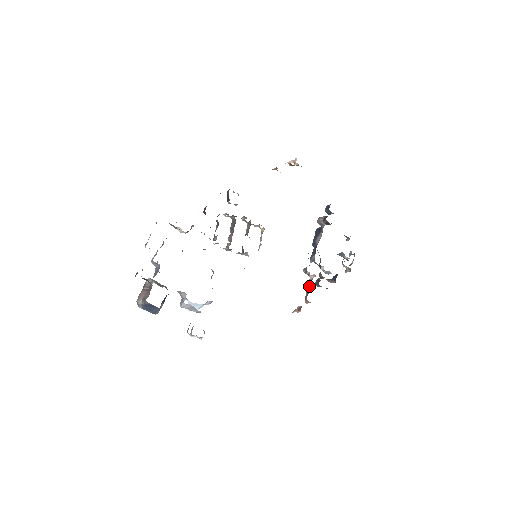
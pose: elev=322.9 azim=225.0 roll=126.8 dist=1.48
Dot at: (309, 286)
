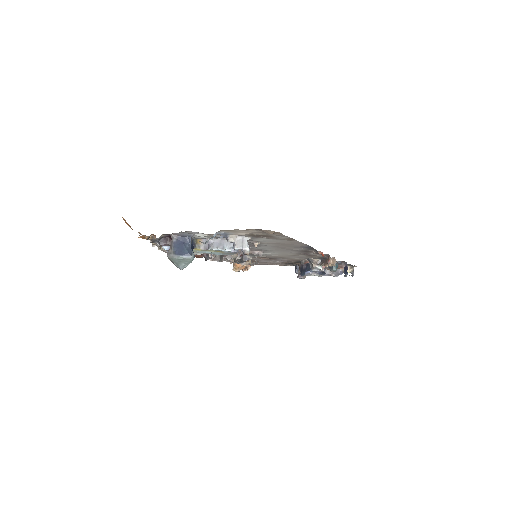
Dot at: (324, 263)
